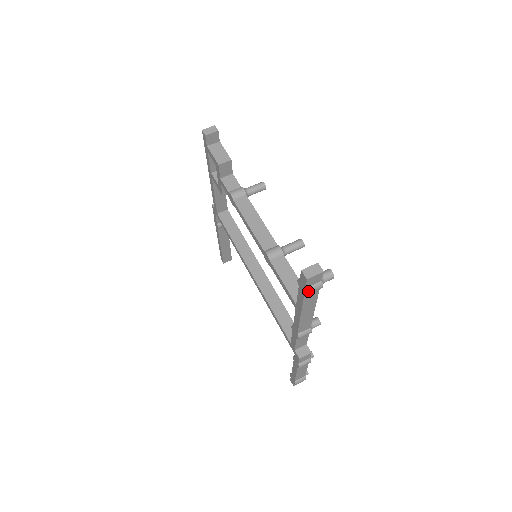
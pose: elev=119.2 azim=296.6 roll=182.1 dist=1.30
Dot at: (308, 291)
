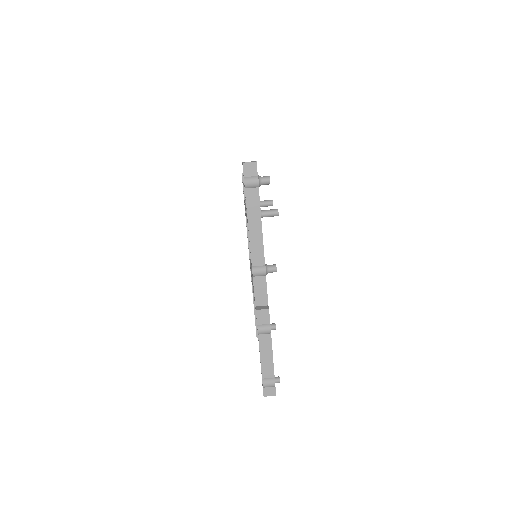
Dot at: (245, 180)
